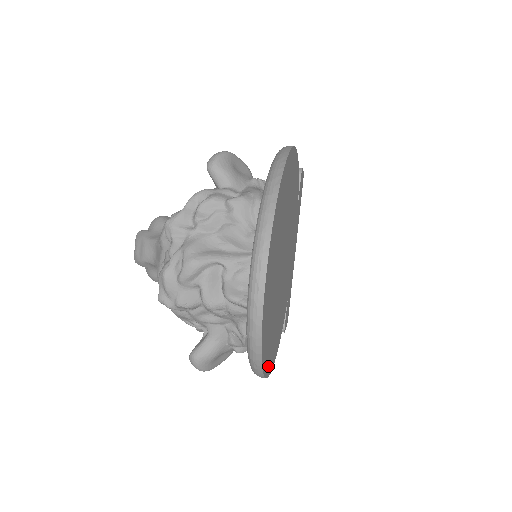
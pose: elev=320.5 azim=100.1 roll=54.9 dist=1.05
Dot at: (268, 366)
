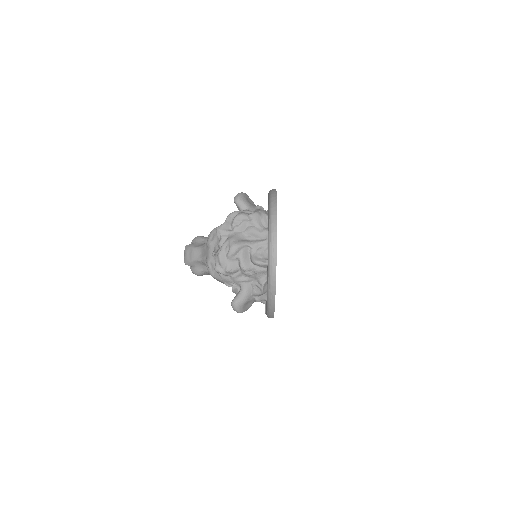
Dot at: occluded
